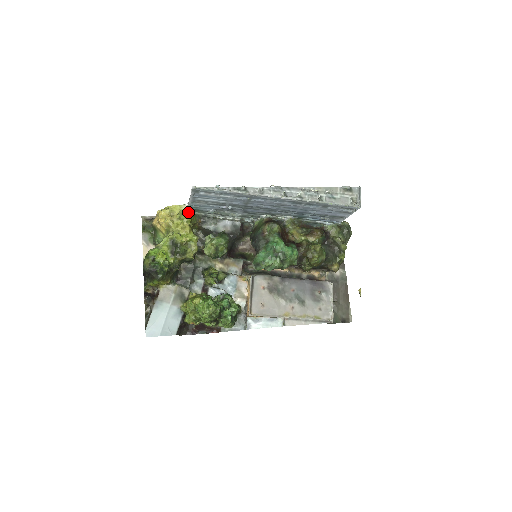
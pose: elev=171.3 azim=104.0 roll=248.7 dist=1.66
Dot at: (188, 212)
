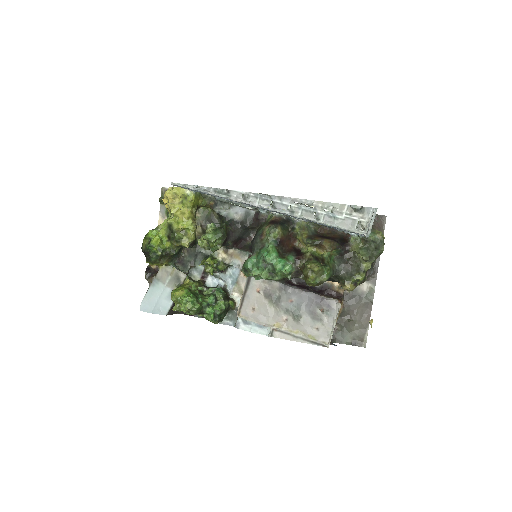
Dot at: (189, 197)
